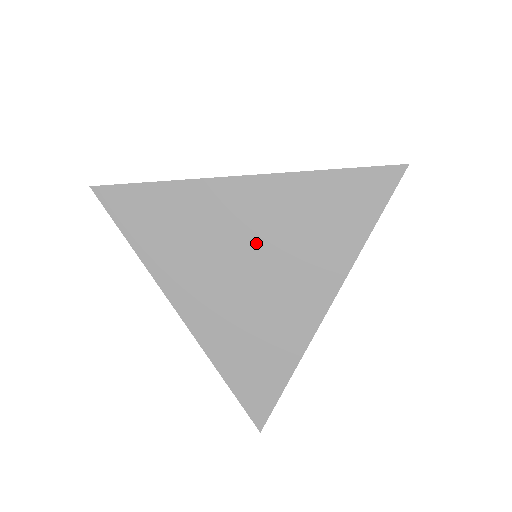
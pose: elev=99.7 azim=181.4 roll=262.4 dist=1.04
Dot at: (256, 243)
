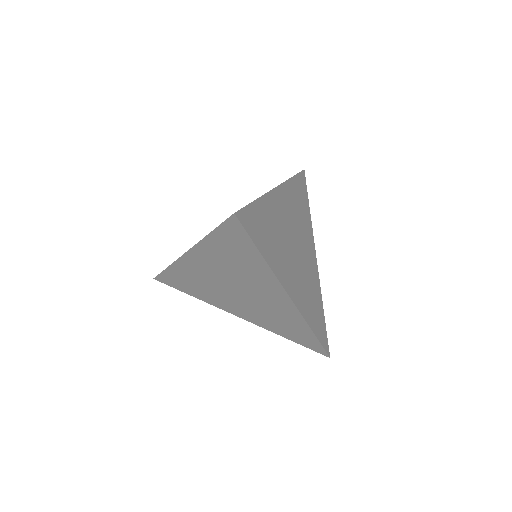
Dot at: (226, 280)
